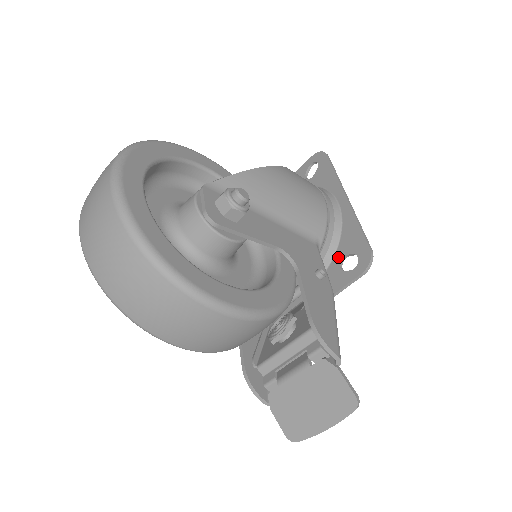
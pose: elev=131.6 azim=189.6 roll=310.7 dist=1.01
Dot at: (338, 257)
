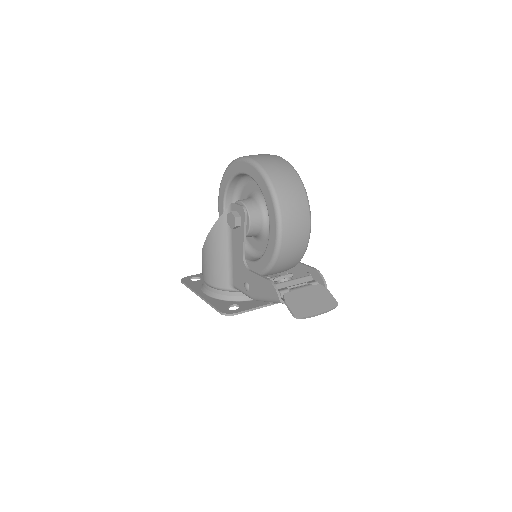
Dot at: occluded
